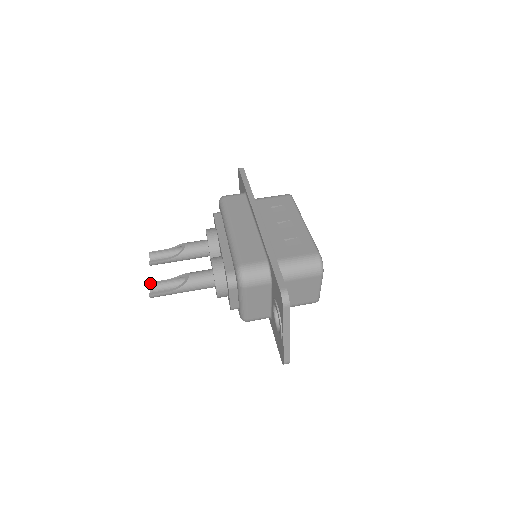
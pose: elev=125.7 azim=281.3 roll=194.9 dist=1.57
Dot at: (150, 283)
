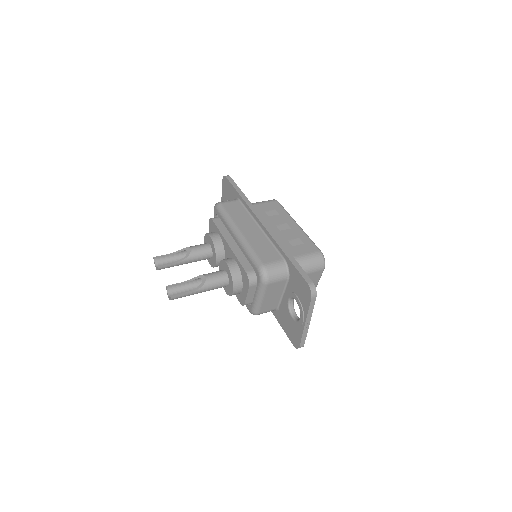
Dot at: (167, 286)
